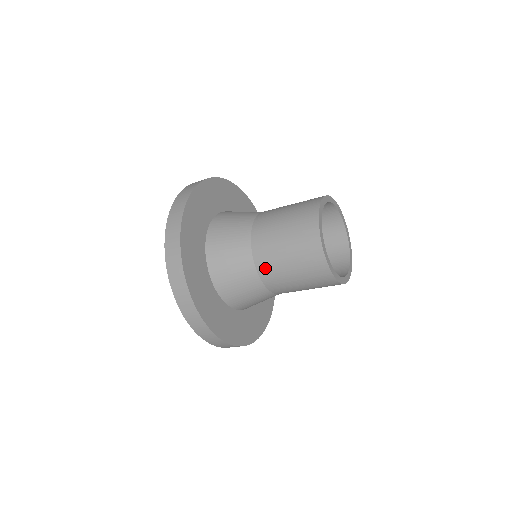
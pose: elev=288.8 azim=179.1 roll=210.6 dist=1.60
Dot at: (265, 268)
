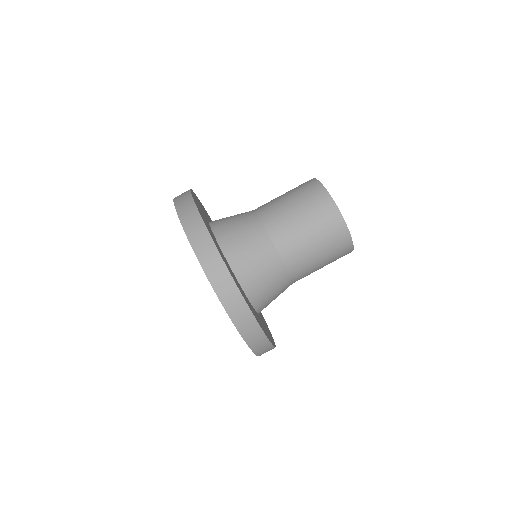
Dot at: (293, 260)
